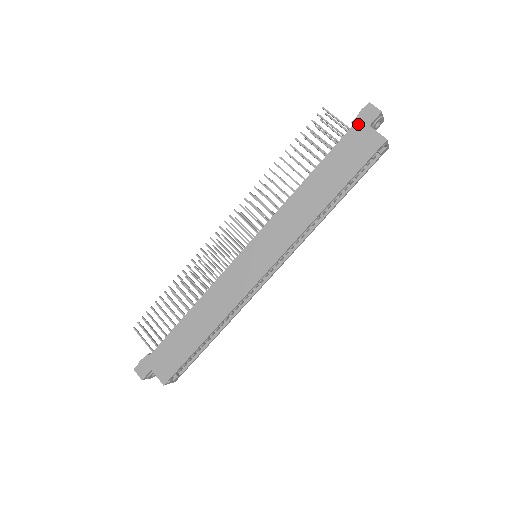
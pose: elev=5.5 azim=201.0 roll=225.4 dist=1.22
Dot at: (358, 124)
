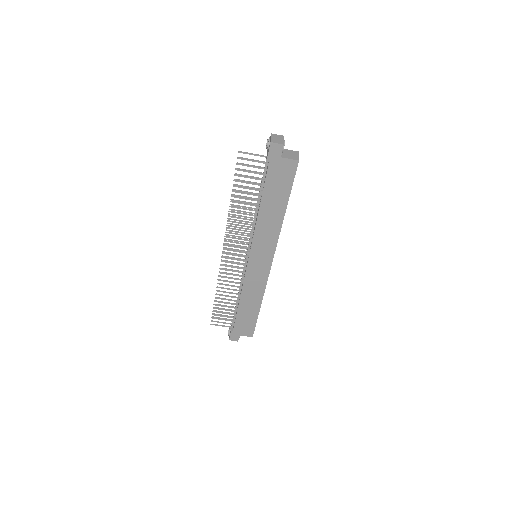
Dot at: (272, 160)
